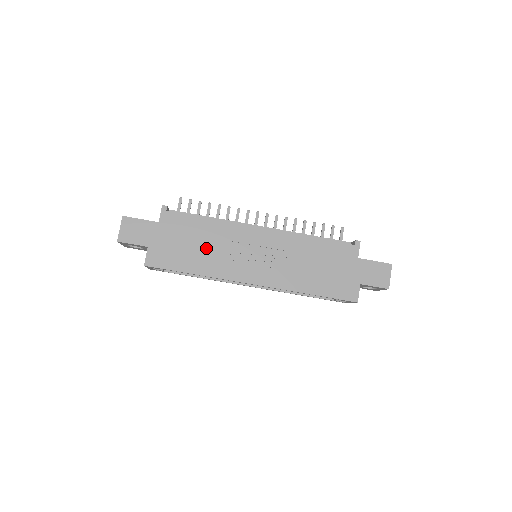
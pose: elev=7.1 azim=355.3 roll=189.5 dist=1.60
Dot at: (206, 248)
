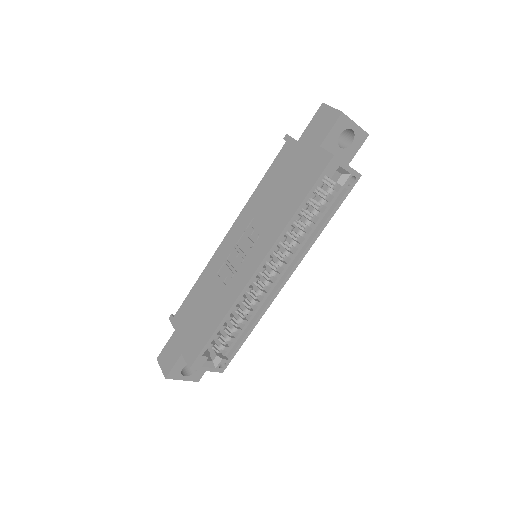
Dot at: (210, 299)
